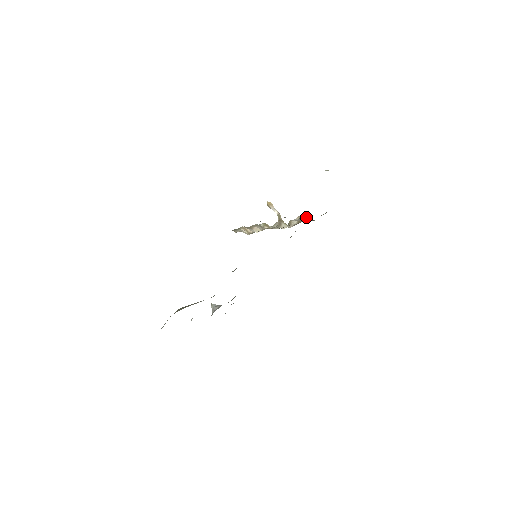
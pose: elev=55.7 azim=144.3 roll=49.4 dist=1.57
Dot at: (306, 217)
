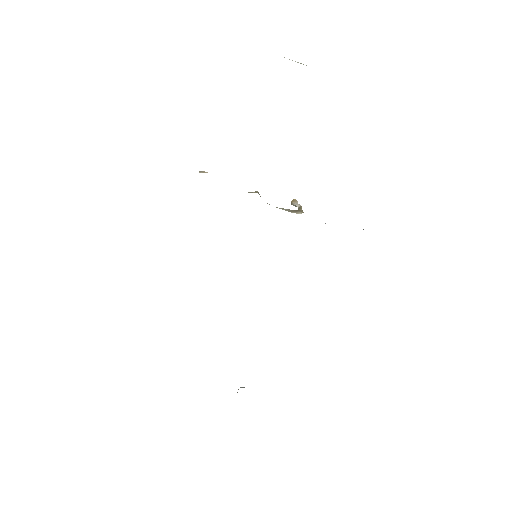
Dot at: occluded
